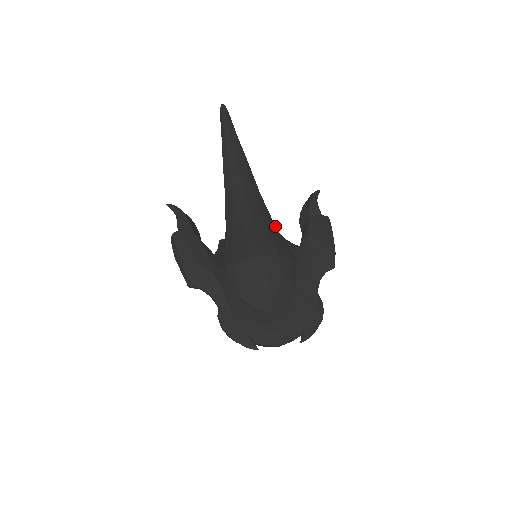
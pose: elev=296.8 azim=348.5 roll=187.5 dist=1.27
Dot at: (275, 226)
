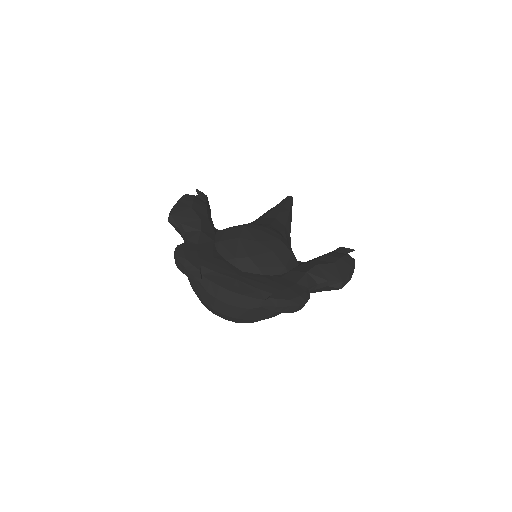
Dot at: occluded
